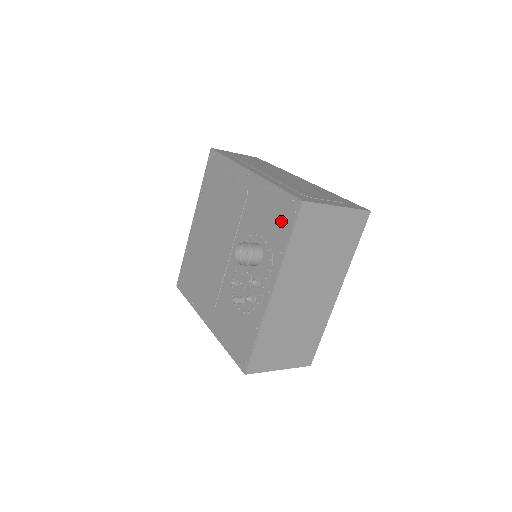
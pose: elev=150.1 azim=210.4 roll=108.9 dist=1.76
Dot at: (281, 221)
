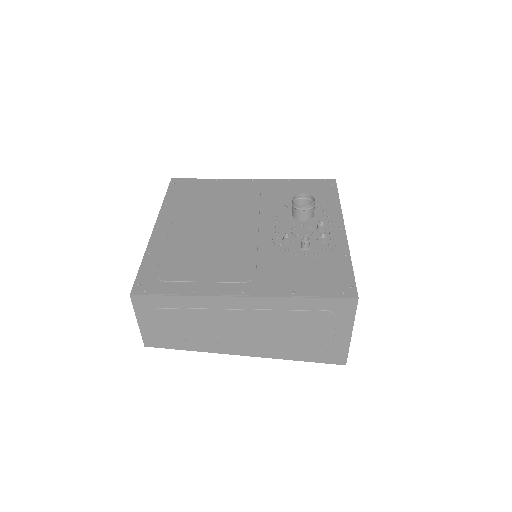
Dot at: (321, 191)
